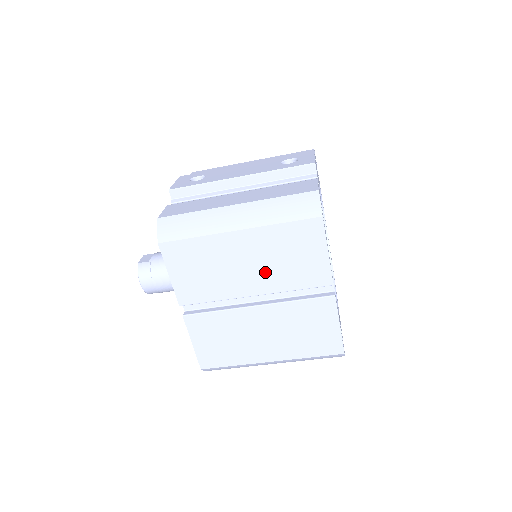
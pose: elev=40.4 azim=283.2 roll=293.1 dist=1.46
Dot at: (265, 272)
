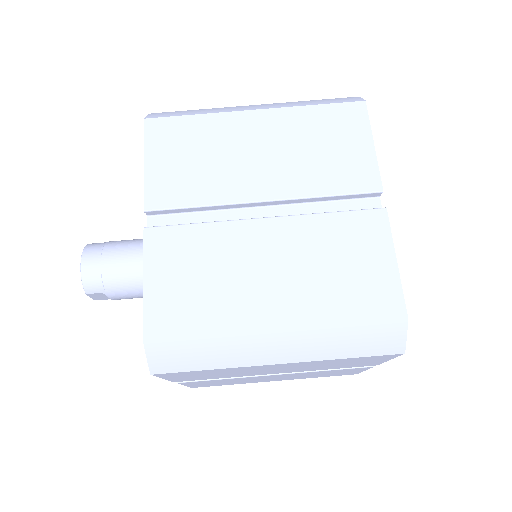
Dot at: (285, 166)
